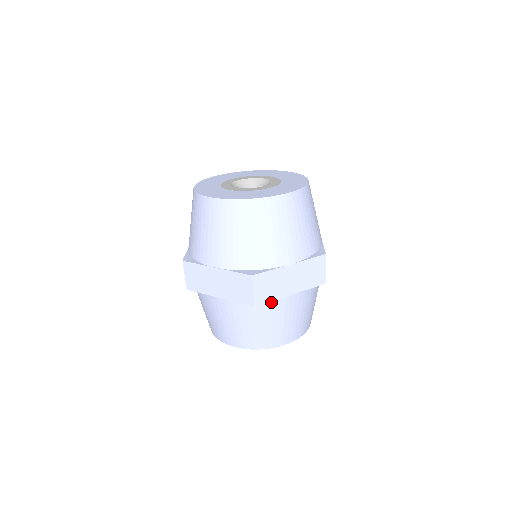
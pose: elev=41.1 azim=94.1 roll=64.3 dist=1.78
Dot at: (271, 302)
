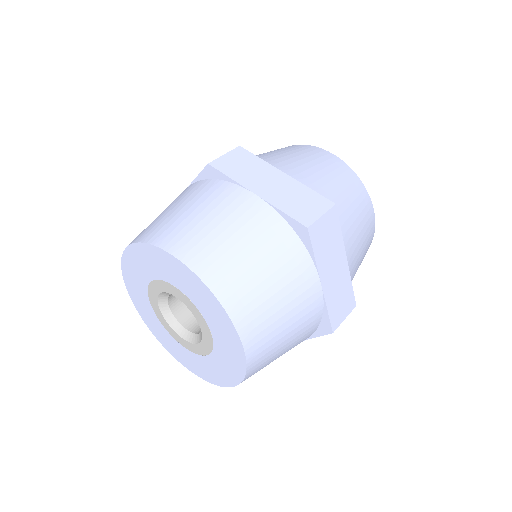
Dot at: occluded
